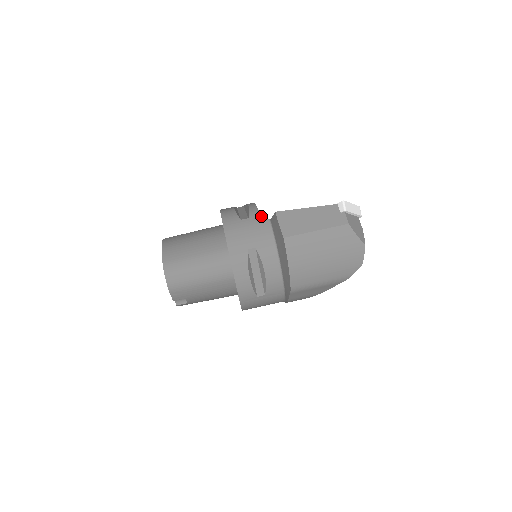
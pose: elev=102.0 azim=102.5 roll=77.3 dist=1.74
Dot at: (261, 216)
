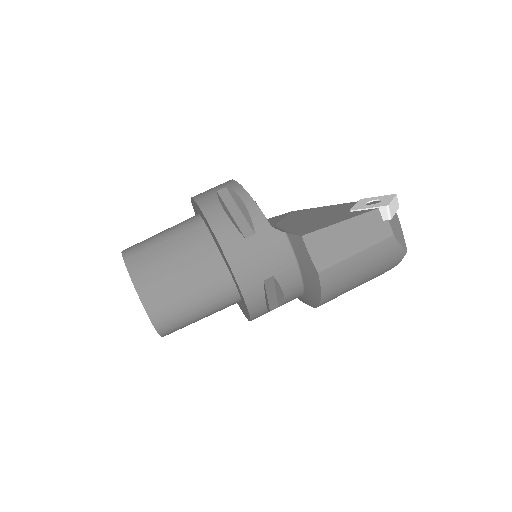
Dot at: (272, 228)
